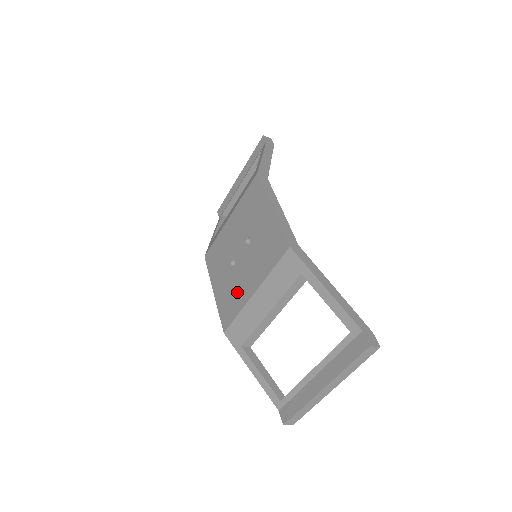
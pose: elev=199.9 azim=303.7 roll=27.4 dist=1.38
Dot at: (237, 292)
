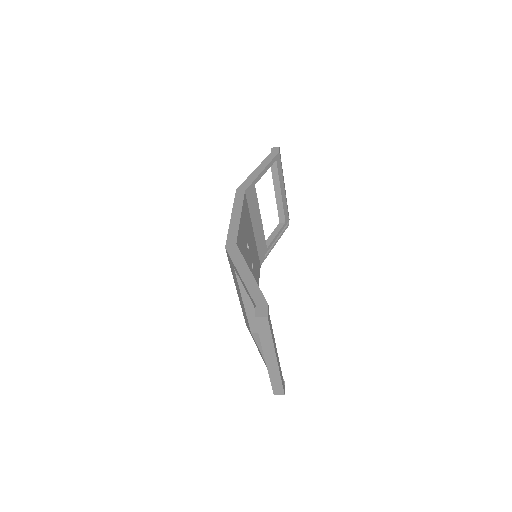
Dot at: occluded
